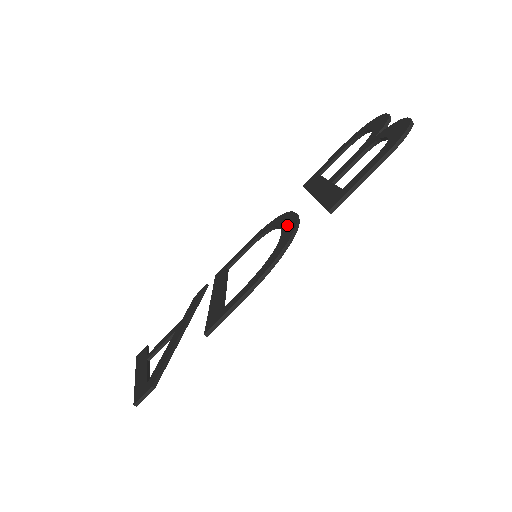
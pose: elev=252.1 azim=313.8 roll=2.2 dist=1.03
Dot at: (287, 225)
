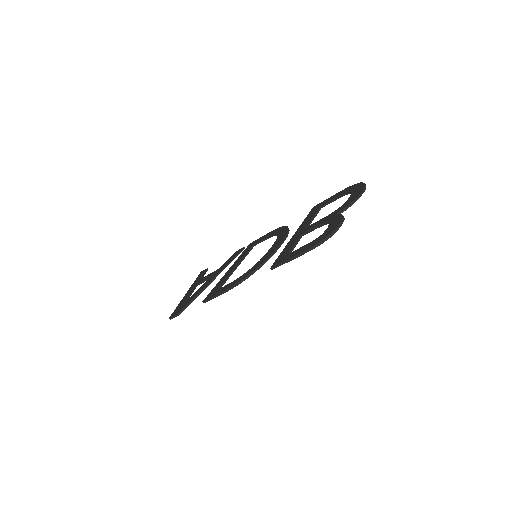
Dot at: (272, 248)
